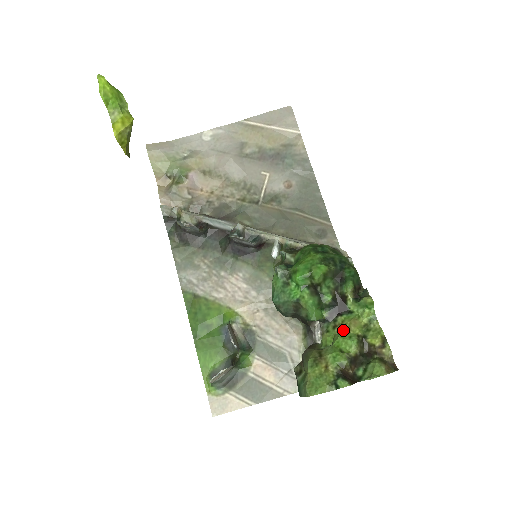
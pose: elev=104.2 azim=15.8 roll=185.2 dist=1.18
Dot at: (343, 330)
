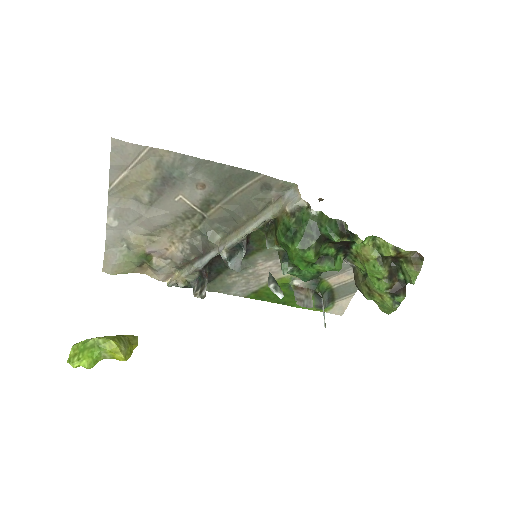
Dot at: (364, 261)
